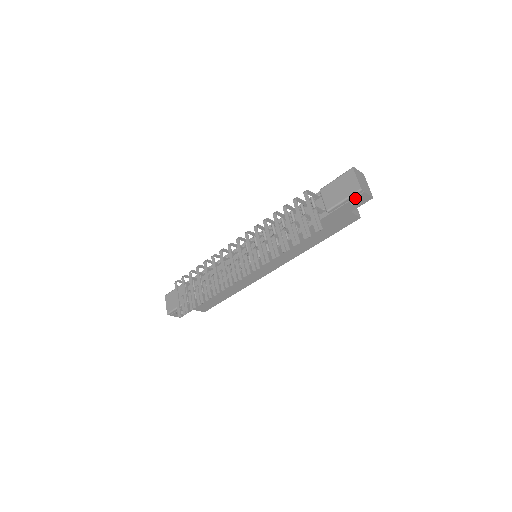
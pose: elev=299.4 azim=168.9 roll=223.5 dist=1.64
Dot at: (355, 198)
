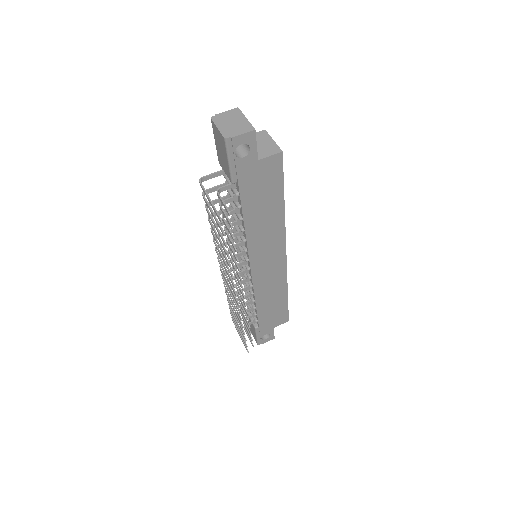
Dot at: occluded
